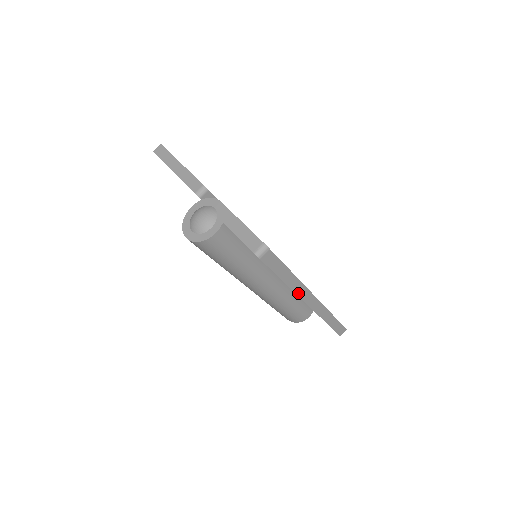
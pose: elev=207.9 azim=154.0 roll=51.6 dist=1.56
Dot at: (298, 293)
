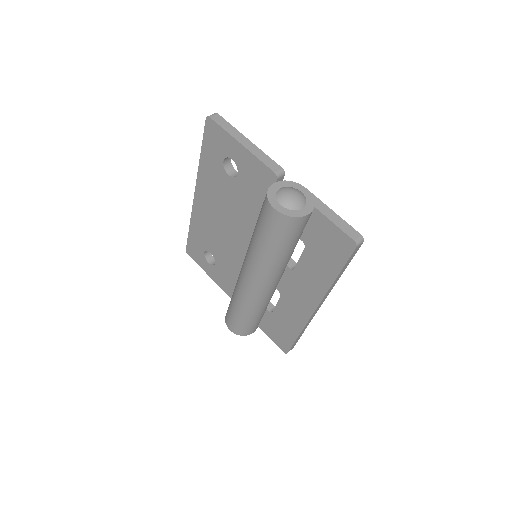
Dot at: (326, 295)
